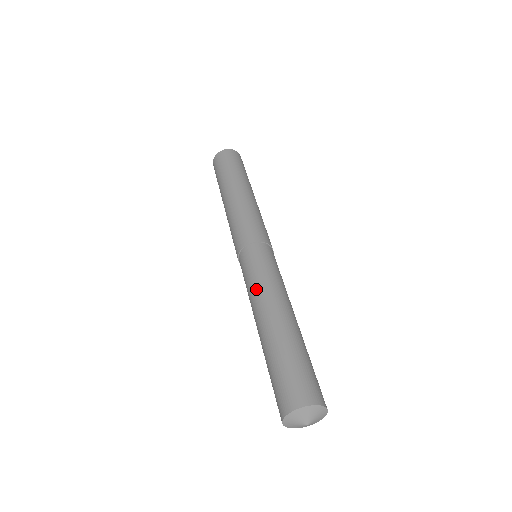
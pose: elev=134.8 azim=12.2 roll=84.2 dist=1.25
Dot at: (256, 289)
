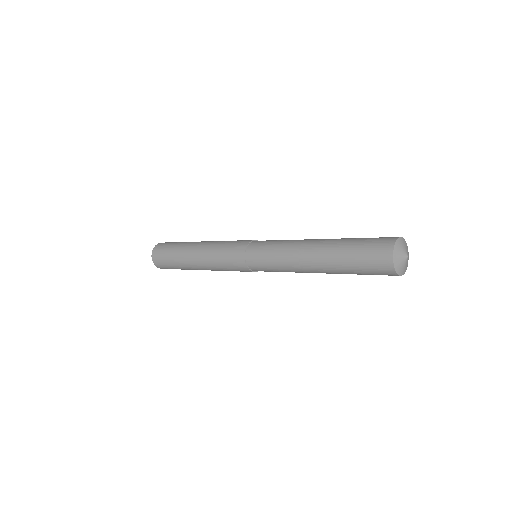
Dot at: (288, 242)
